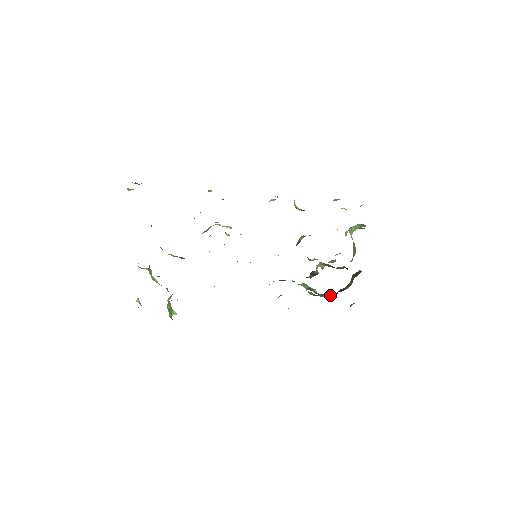
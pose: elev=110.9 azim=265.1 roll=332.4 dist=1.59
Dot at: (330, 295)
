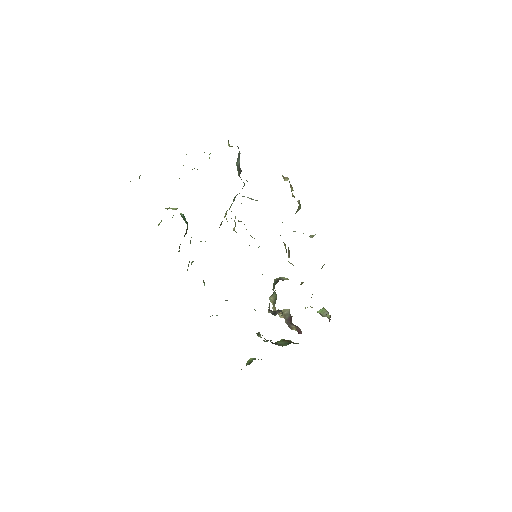
Dot at: occluded
